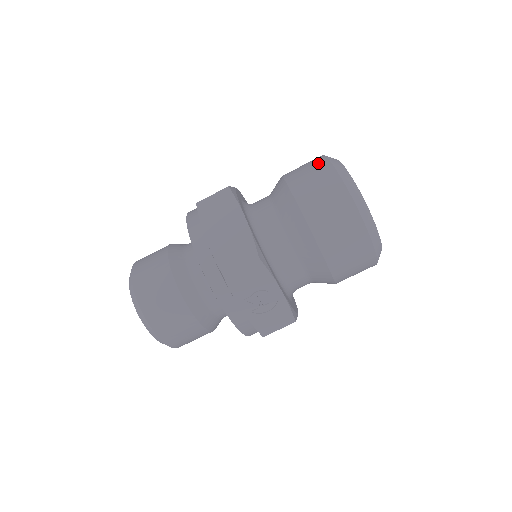
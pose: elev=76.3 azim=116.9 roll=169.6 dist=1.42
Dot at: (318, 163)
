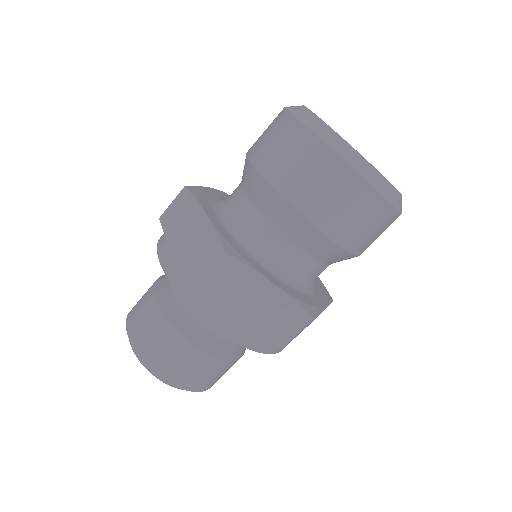
Dot at: (317, 158)
